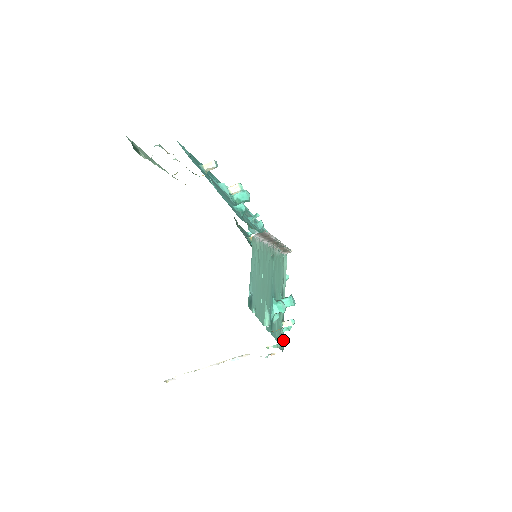
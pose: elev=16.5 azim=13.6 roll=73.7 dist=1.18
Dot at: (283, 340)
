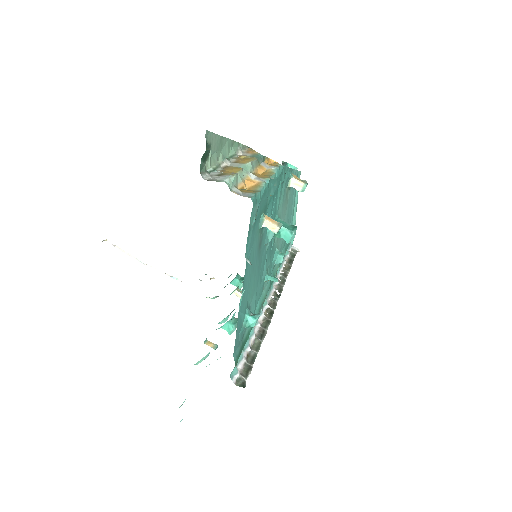
Dot at: (231, 274)
